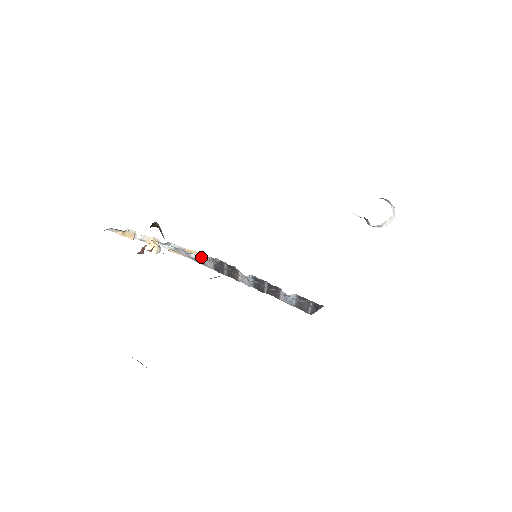
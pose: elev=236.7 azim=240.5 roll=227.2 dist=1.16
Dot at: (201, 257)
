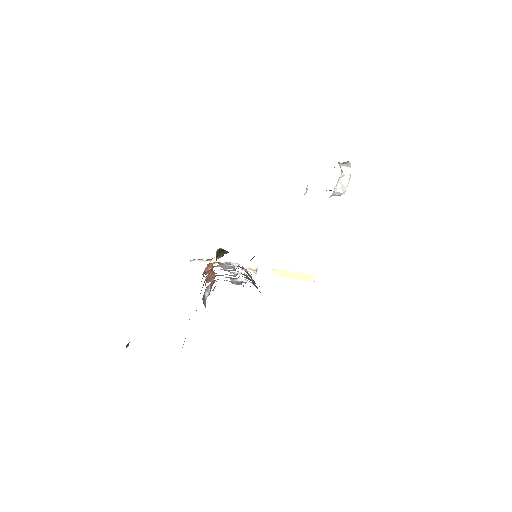
Dot at: occluded
